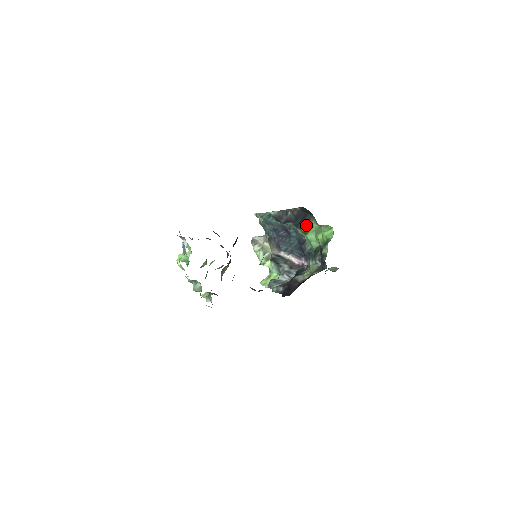
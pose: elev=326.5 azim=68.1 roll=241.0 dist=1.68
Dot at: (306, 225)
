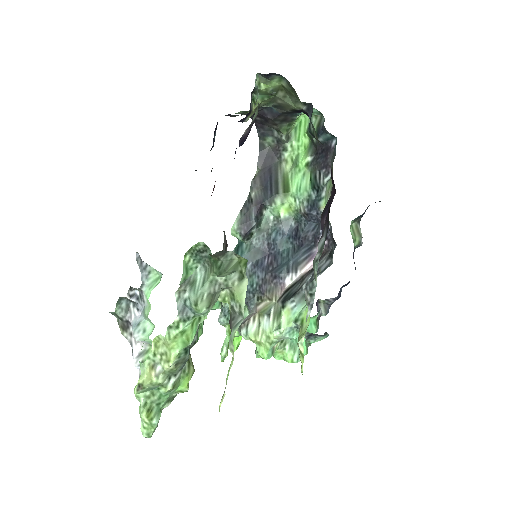
Dot at: (279, 181)
